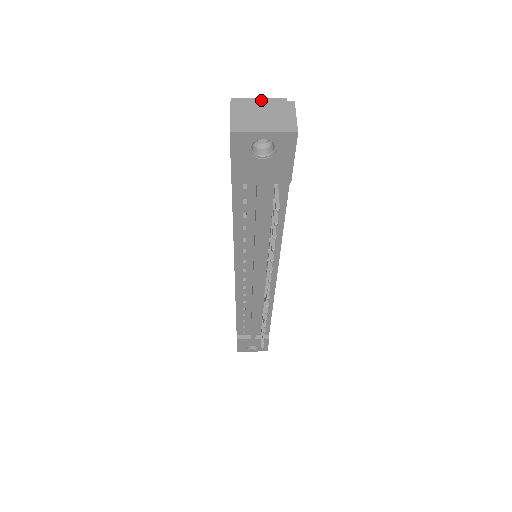
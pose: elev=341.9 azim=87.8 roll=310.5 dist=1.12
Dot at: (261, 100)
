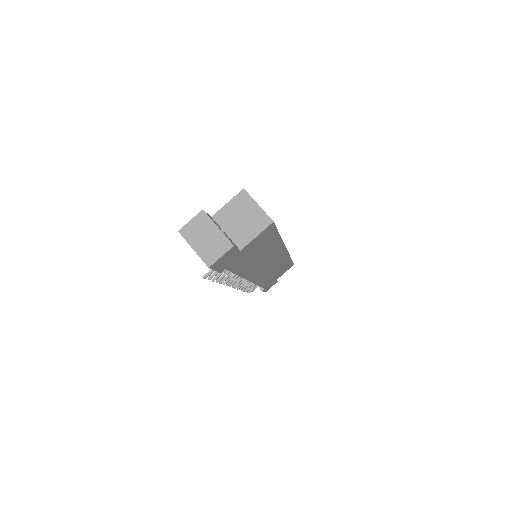
Dot at: (258, 208)
